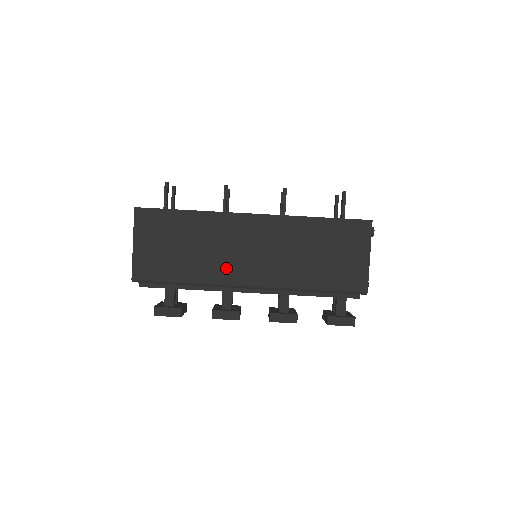
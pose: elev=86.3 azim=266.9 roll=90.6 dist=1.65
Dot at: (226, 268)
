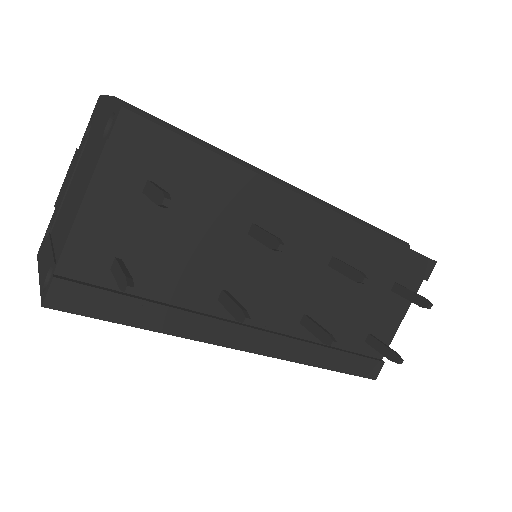
Dot at: occluded
